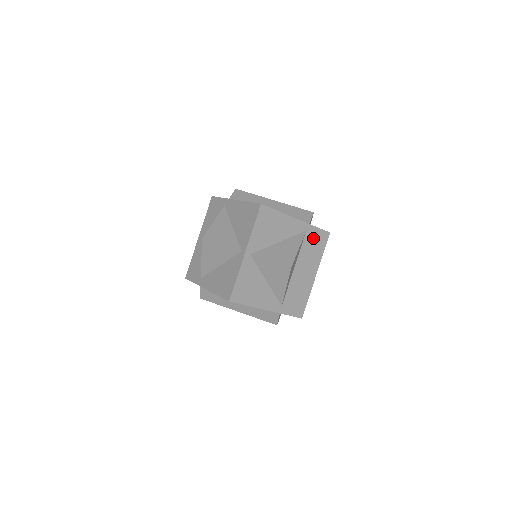
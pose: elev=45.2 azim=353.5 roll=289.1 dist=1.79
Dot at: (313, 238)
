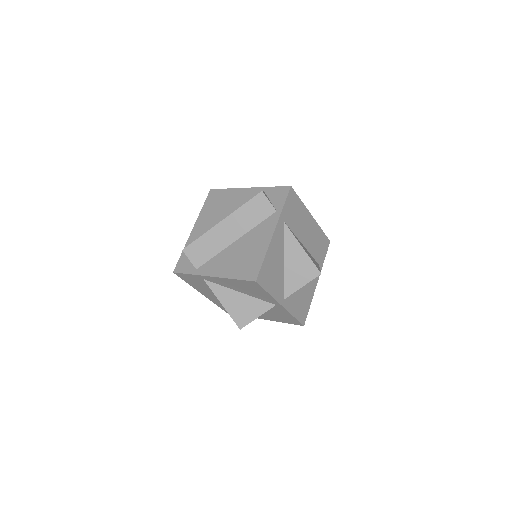
Dot at: (290, 212)
